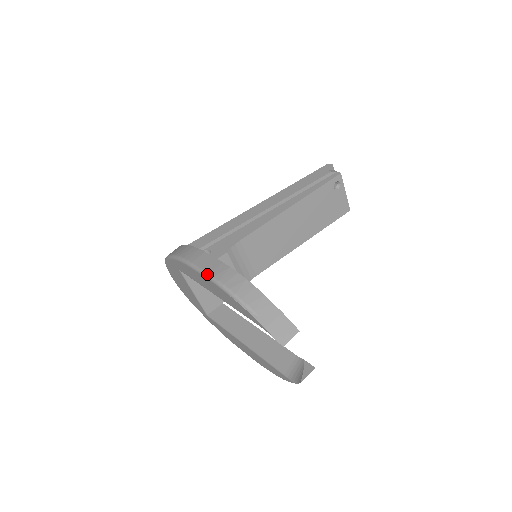
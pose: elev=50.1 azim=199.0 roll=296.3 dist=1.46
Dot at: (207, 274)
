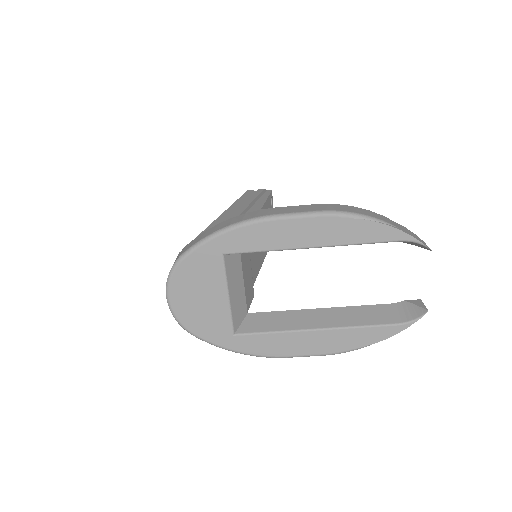
Dot at: (314, 211)
